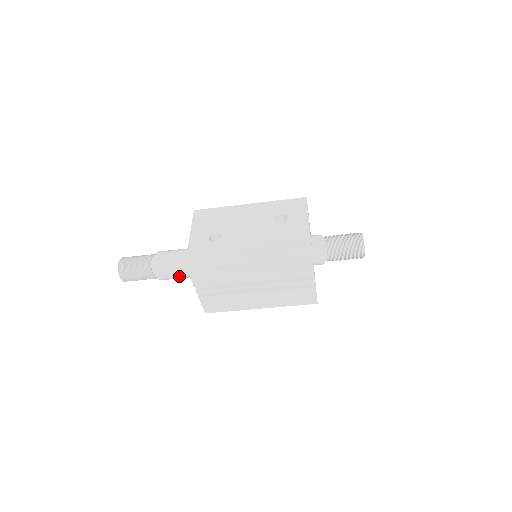
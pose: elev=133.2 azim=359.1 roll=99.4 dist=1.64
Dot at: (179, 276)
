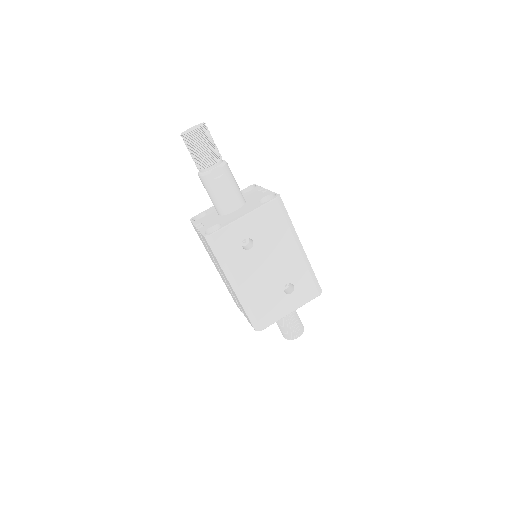
Dot at: (209, 195)
